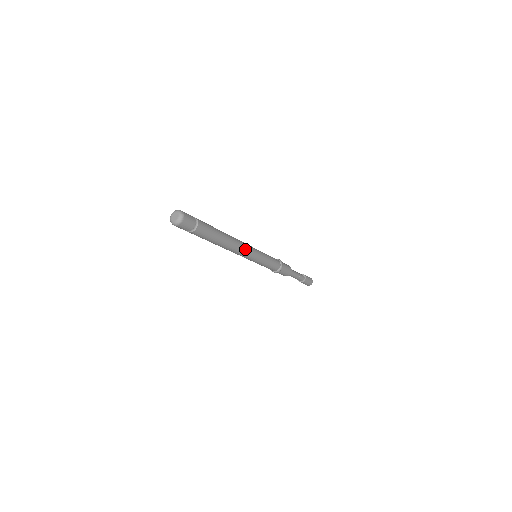
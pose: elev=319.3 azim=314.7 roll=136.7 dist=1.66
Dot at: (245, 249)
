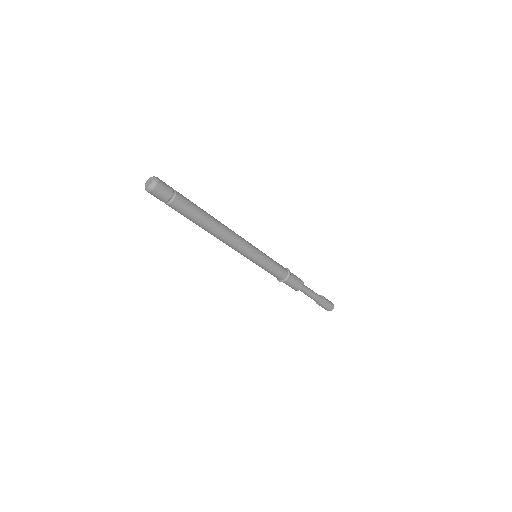
Dot at: (239, 238)
